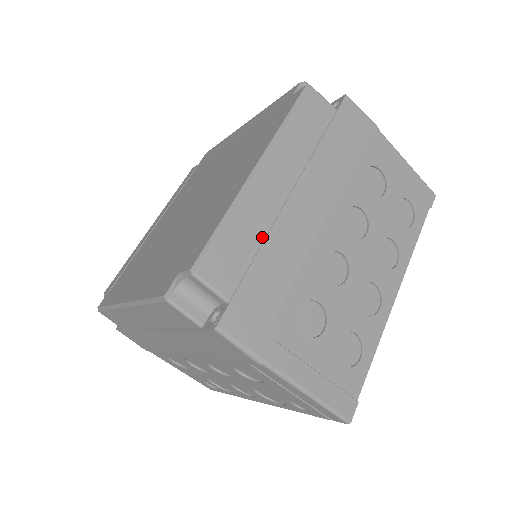
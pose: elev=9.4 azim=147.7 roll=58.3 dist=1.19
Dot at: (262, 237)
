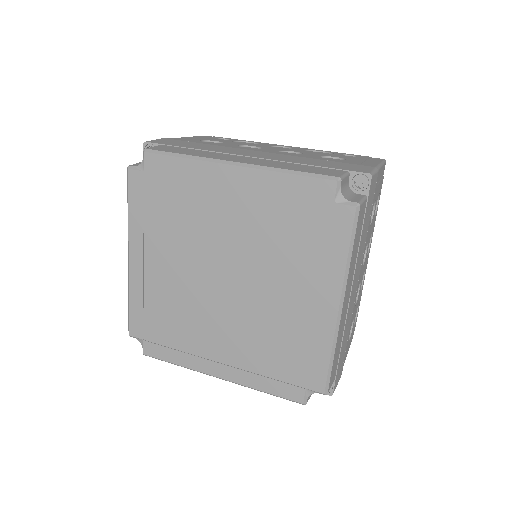
Dot at: (342, 336)
